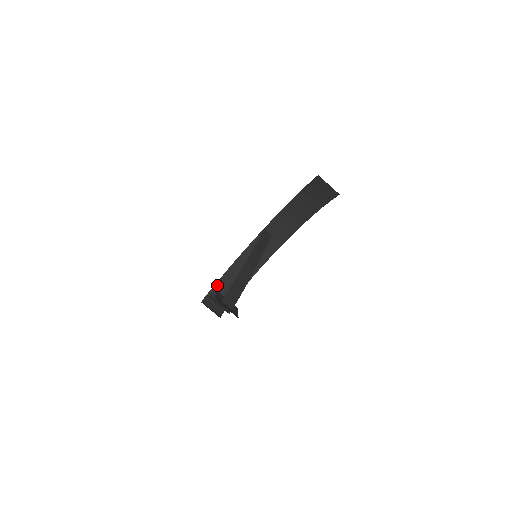
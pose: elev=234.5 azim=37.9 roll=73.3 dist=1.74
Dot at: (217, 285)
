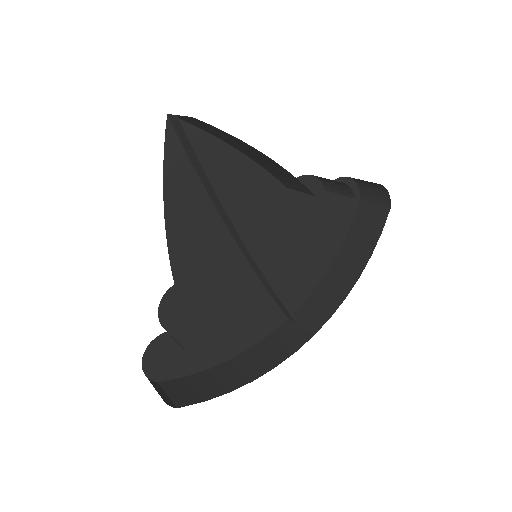
Dot at: (184, 379)
